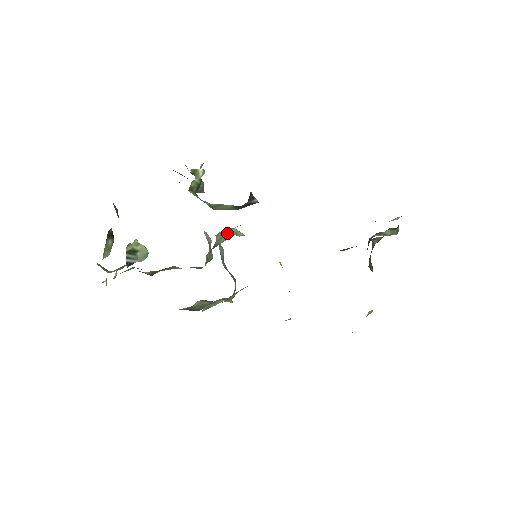
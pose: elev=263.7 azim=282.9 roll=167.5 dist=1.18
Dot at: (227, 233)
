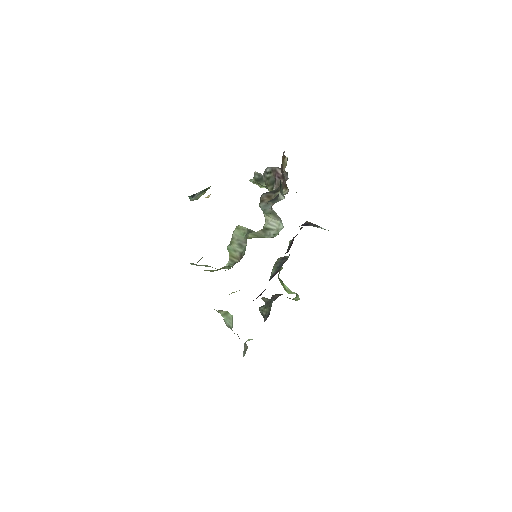
Dot at: occluded
